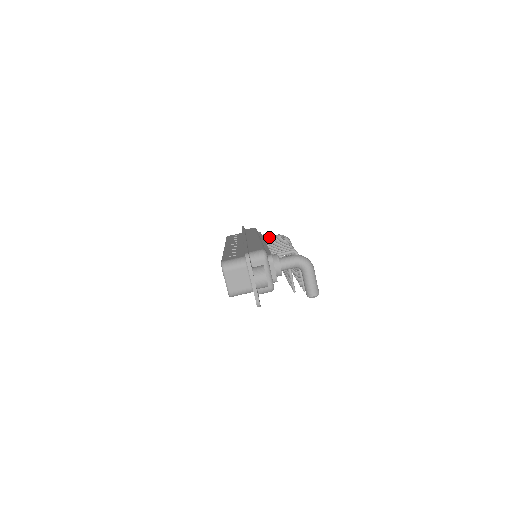
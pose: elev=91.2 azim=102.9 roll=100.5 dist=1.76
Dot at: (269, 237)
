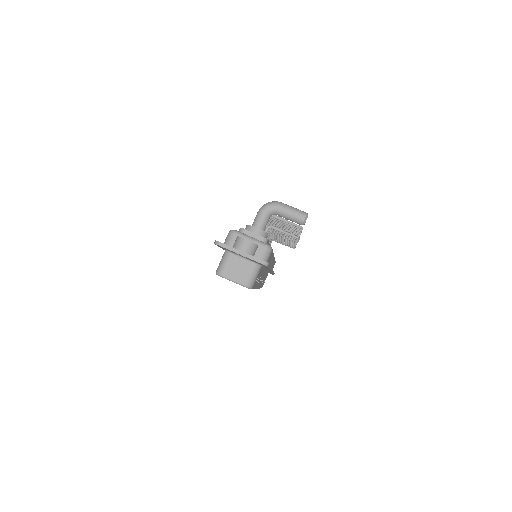
Dot at: occluded
